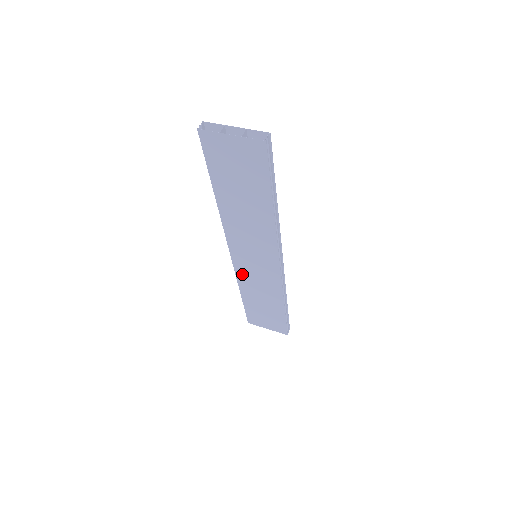
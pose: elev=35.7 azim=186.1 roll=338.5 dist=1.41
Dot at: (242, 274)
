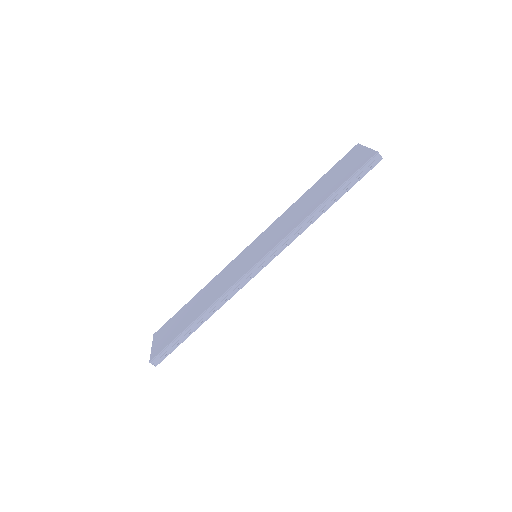
Dot at: (228, 269)
